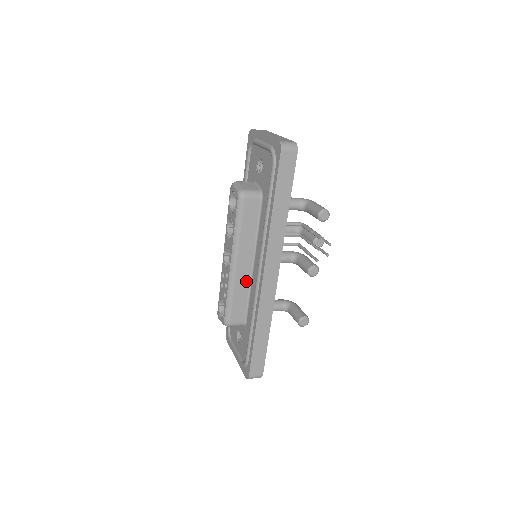
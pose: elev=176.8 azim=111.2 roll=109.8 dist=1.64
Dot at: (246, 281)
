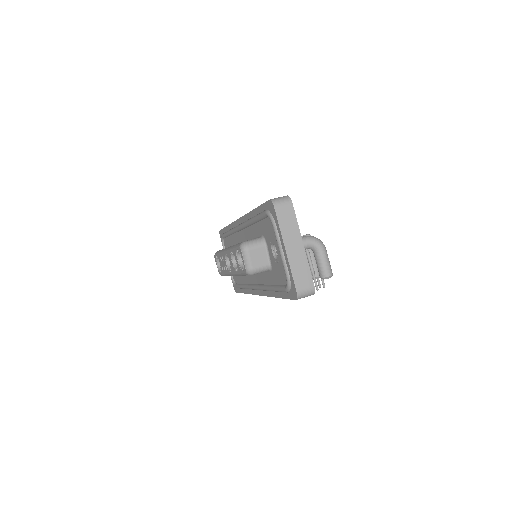
Dot at: occluded
